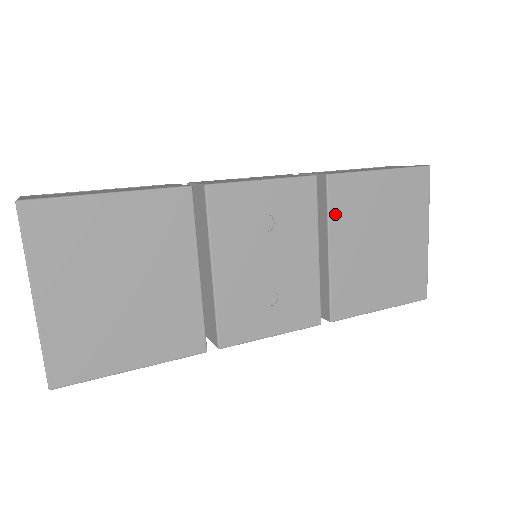
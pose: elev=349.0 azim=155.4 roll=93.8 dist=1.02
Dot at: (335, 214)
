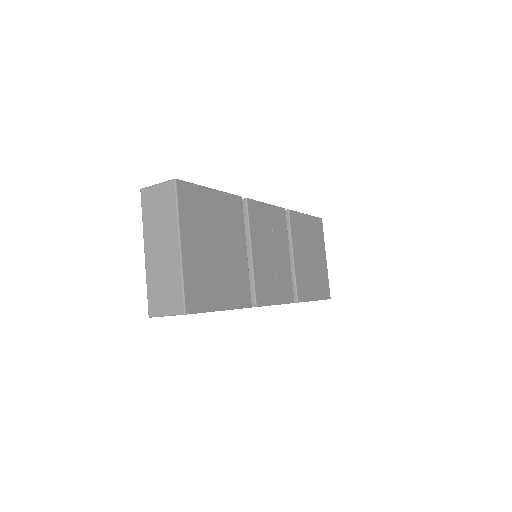
Dot at: (293, 233)
